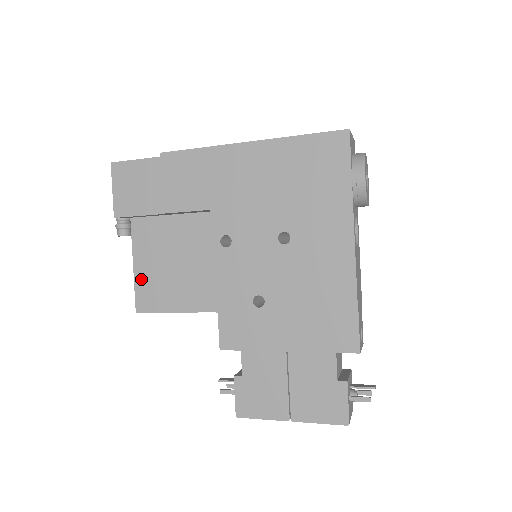
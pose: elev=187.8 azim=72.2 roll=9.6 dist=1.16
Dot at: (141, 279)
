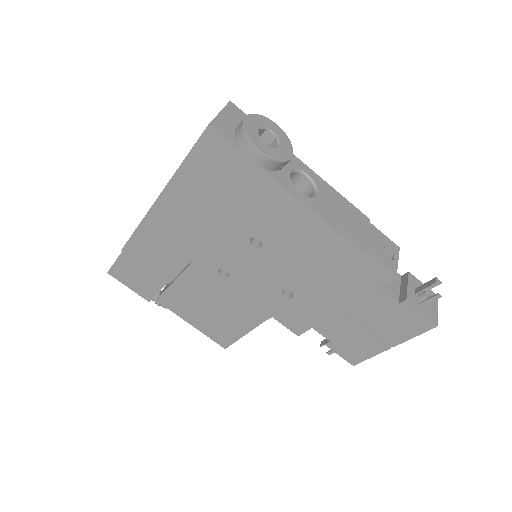
Dot at: (205, 330)
